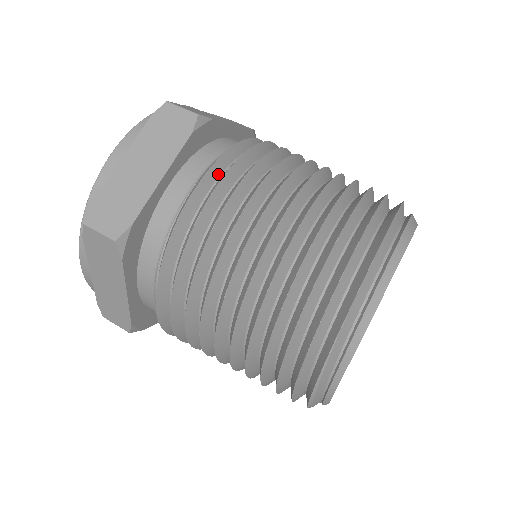
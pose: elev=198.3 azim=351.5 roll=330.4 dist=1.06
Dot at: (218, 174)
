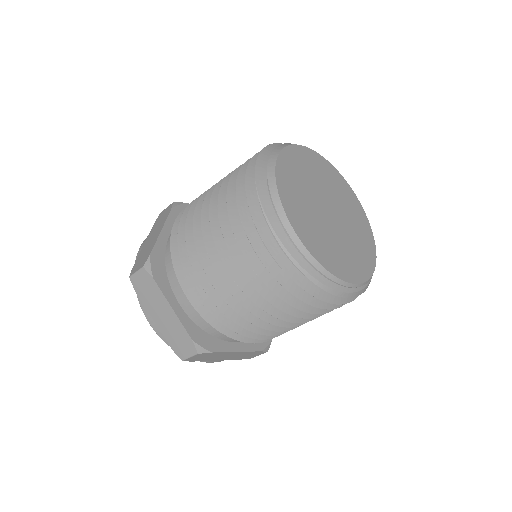
Dot at: occluded
